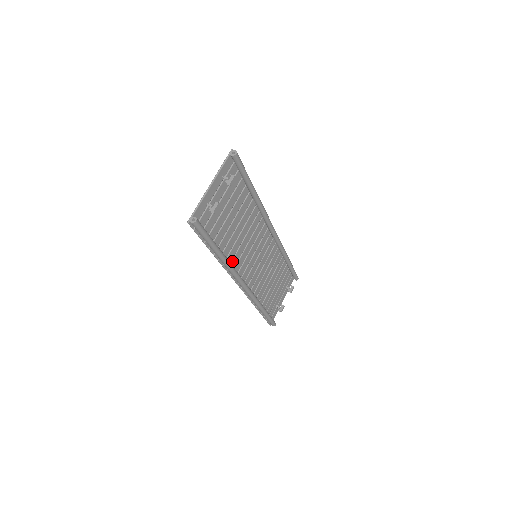
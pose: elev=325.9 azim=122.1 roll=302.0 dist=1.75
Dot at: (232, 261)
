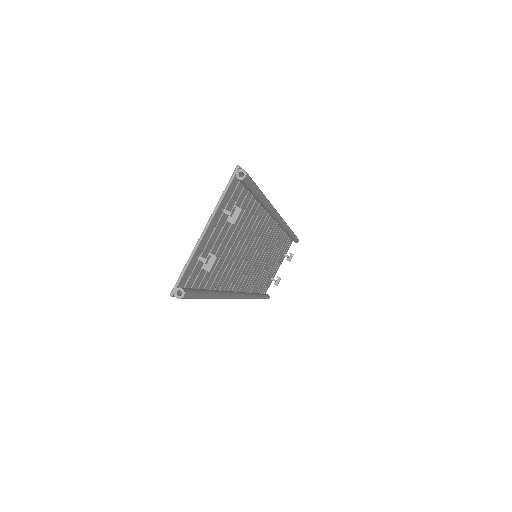
Dot at: (227, 283)
